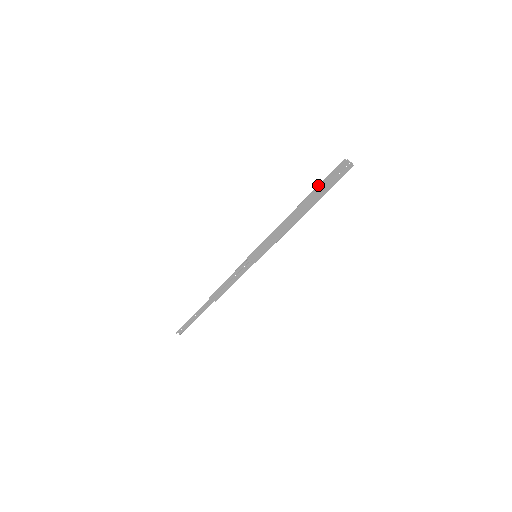
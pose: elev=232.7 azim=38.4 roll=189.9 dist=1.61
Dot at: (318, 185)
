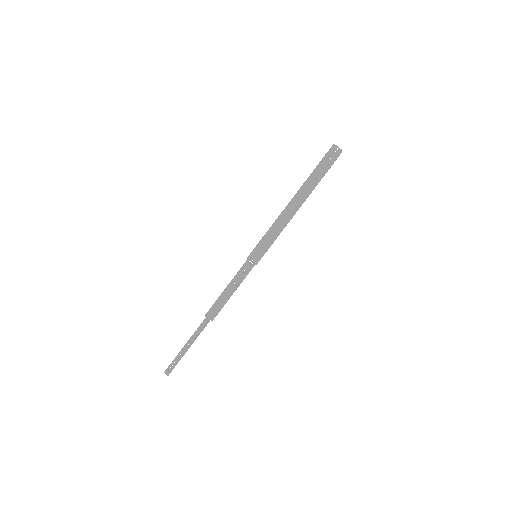
Dot at: occluded
